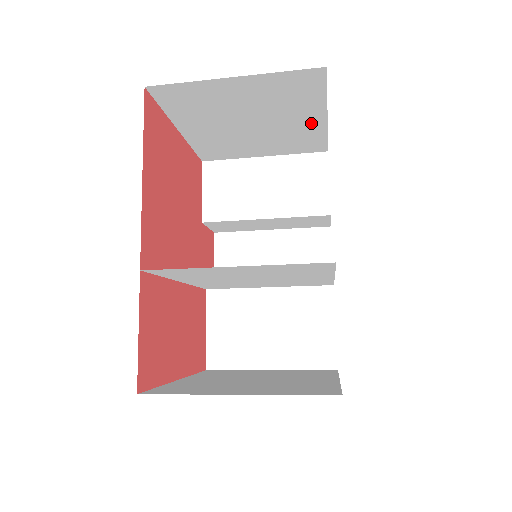
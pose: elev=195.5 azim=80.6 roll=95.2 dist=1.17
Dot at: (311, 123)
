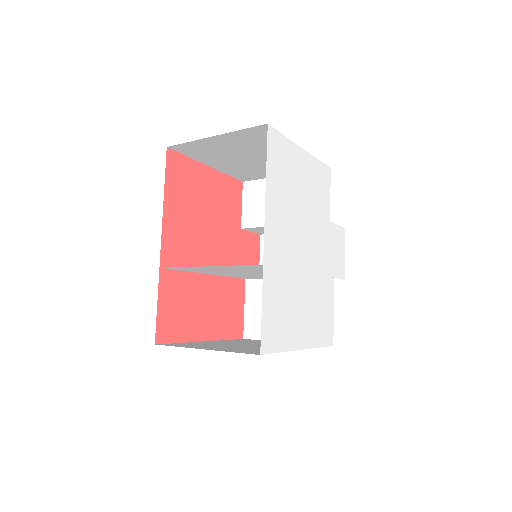
Dot at: occluded
